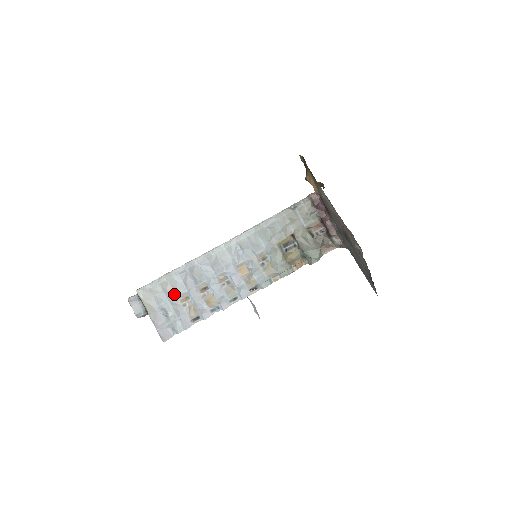
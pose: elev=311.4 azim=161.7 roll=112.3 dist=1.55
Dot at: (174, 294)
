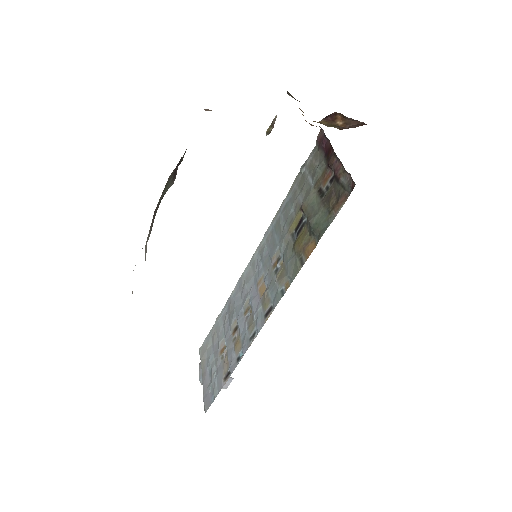
Dot at: (218, 344)
